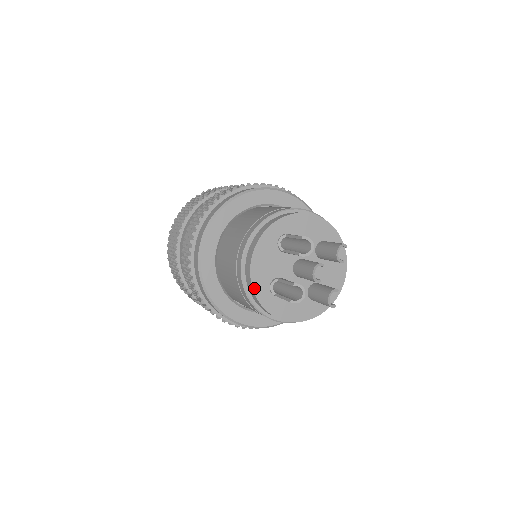
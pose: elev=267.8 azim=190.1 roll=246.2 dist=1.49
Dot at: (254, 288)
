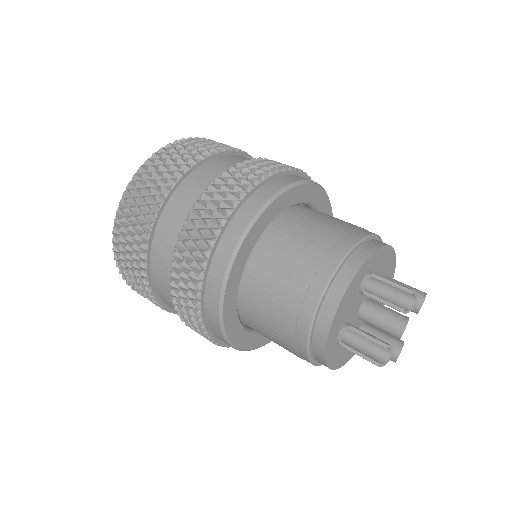
Dot at: (328, 340)
